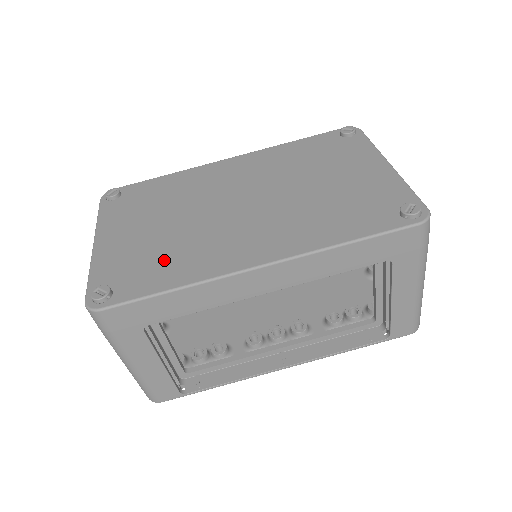
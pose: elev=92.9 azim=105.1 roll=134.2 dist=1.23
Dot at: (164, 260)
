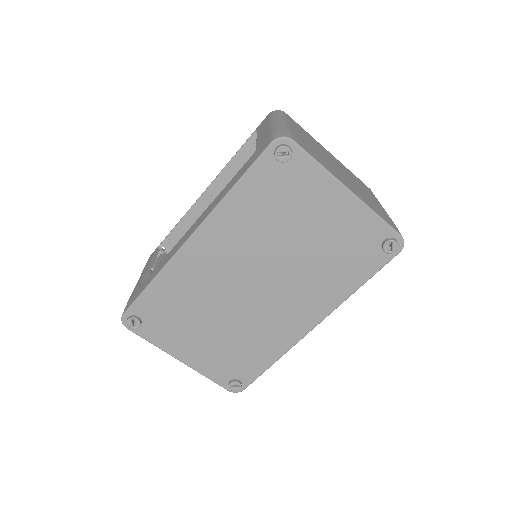
Dot at: (247, 351)
